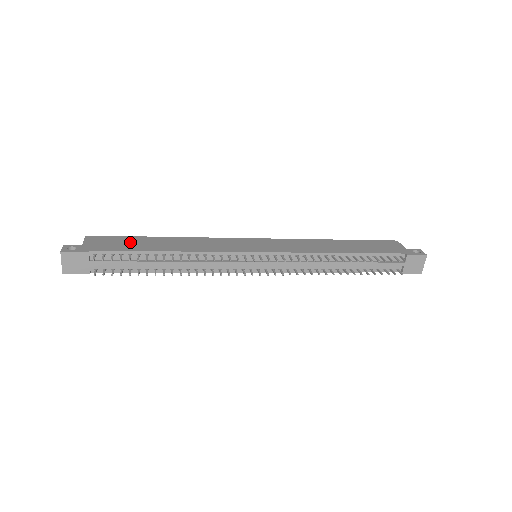
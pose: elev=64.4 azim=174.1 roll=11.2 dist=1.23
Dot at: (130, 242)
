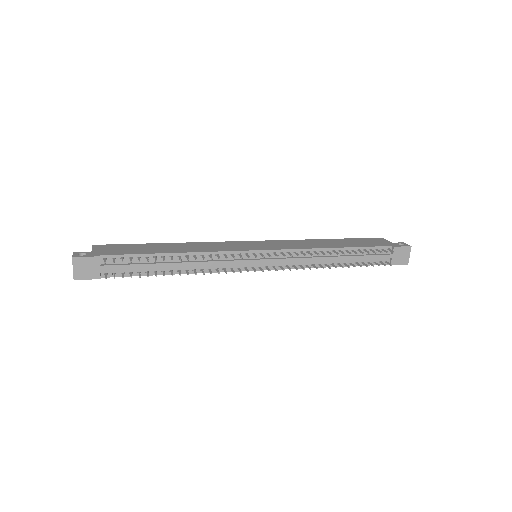
Dot at: (137, 248)
